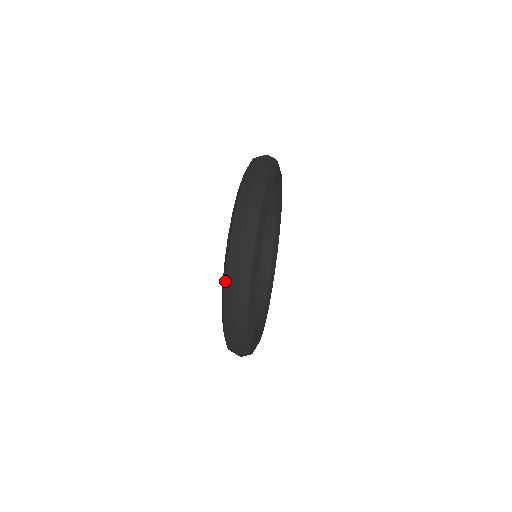
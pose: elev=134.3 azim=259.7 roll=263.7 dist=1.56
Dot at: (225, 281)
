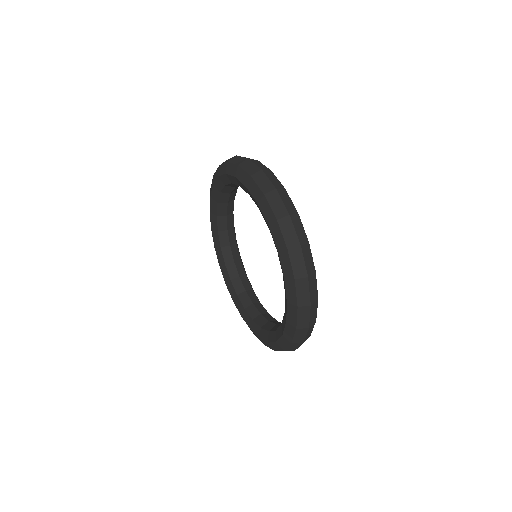
Dot at: (281, 233)
